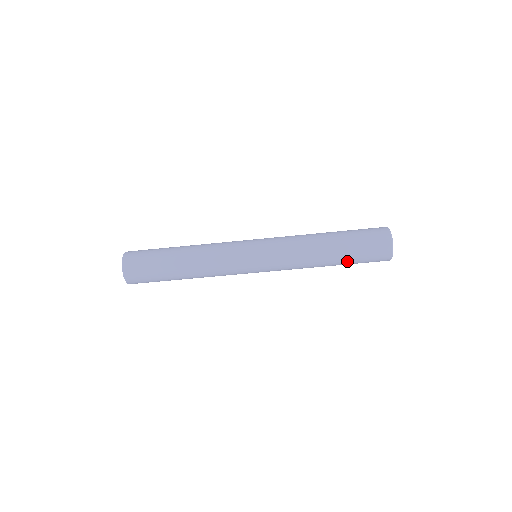
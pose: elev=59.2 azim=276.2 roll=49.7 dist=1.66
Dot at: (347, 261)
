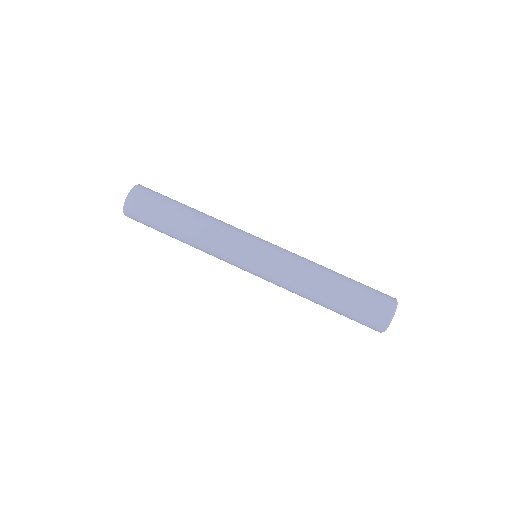
Dot at: (344, 299)
